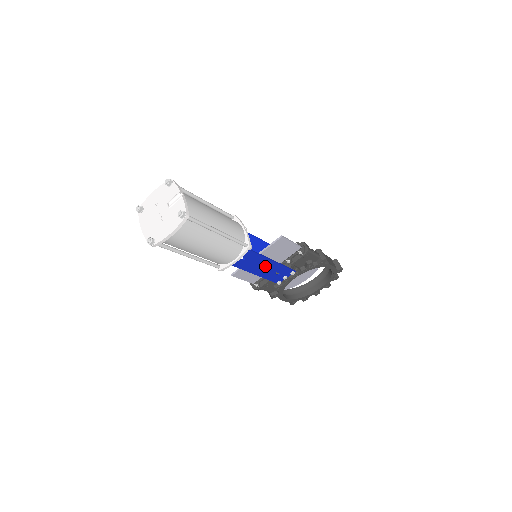
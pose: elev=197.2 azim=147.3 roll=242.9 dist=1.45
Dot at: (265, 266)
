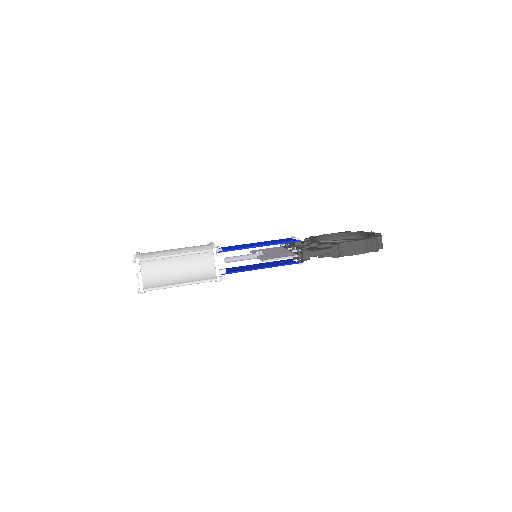
Dot at: occluded
